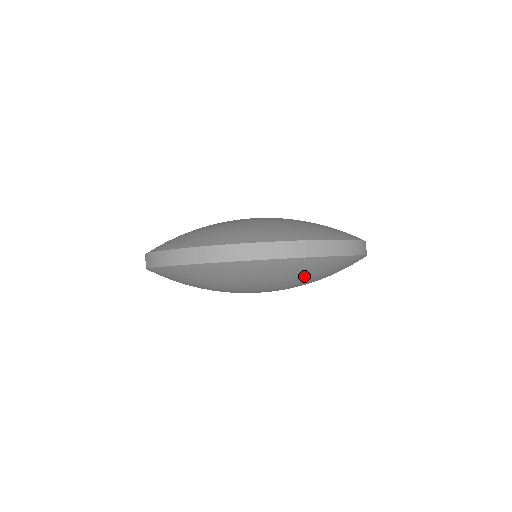
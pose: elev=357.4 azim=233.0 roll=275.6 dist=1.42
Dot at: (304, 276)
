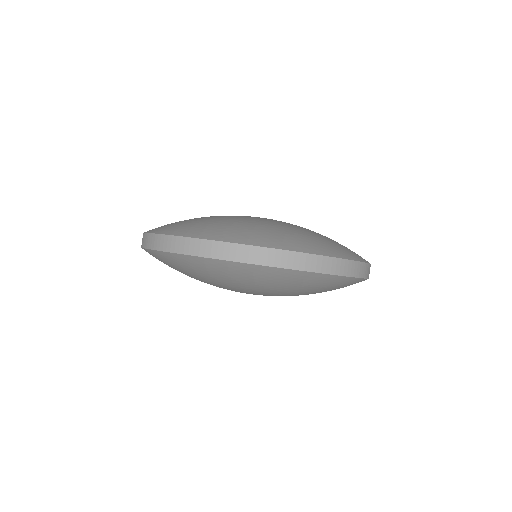
Dot at: (231, 279)
